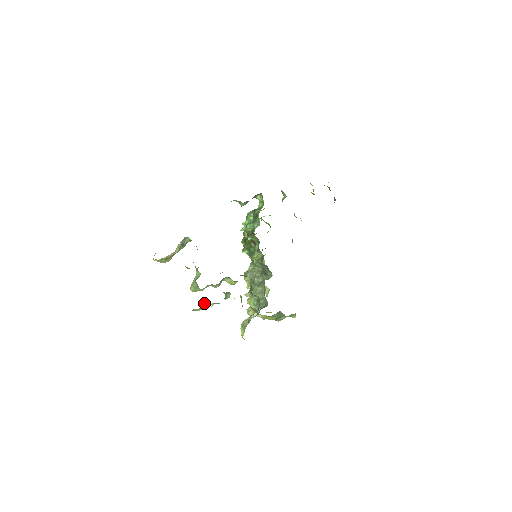
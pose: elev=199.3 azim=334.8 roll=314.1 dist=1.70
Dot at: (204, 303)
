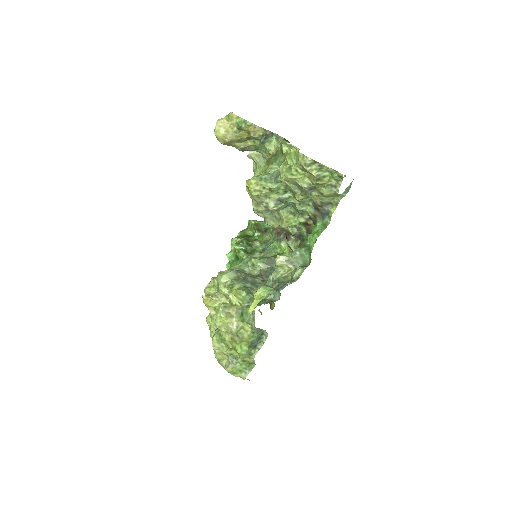
Dot at: (306, 182)
